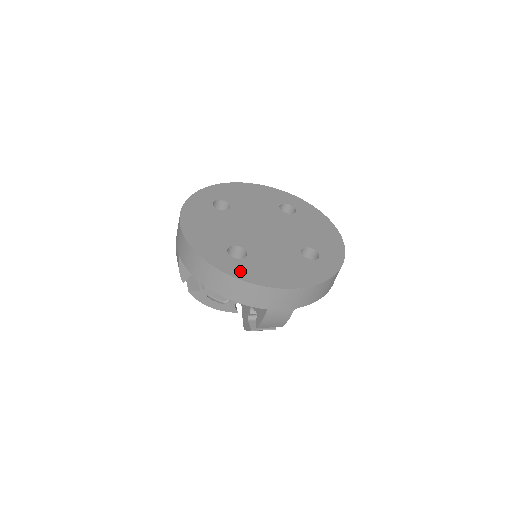
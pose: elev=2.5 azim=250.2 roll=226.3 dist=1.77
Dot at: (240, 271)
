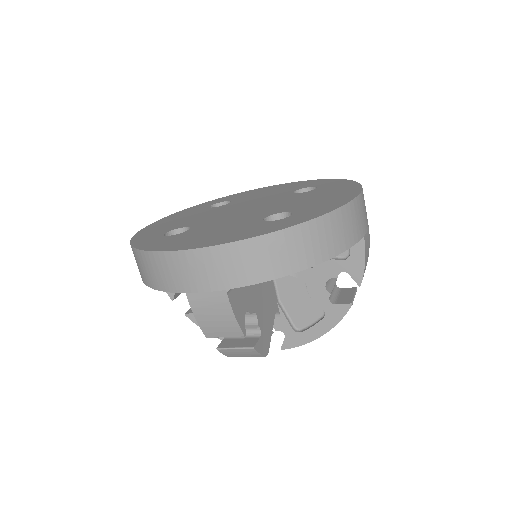
Dot at: (154, 244)
